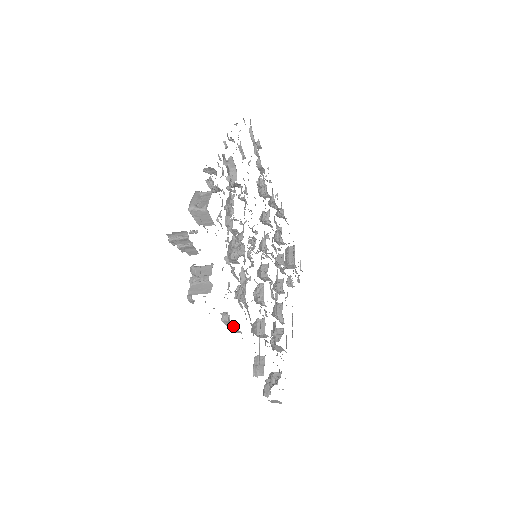
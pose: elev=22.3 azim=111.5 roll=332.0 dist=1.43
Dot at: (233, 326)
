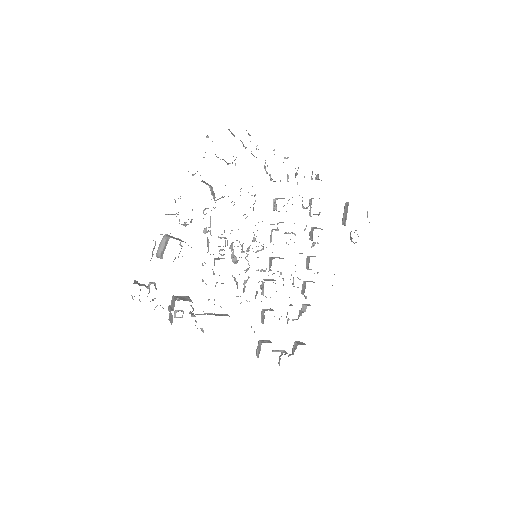
Dot at: occluded
